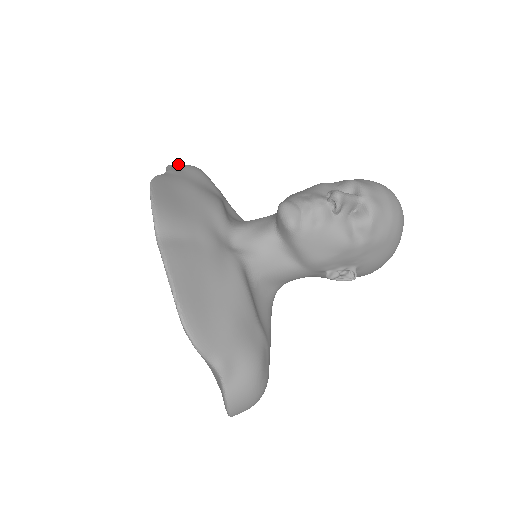
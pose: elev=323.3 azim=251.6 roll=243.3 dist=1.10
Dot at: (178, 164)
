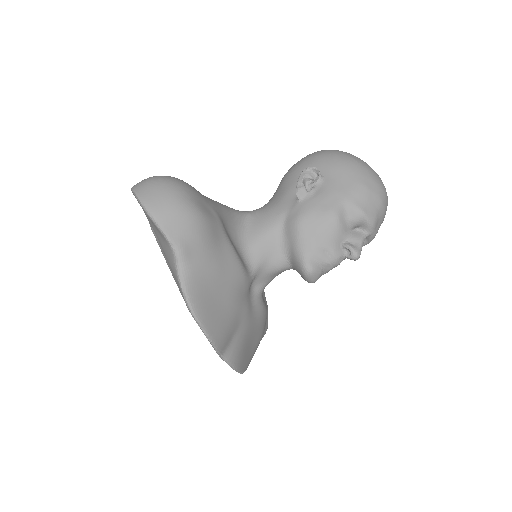
Dot at: (168, 214)
